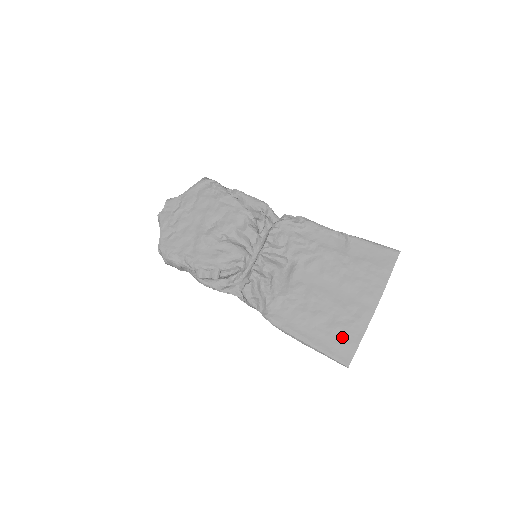
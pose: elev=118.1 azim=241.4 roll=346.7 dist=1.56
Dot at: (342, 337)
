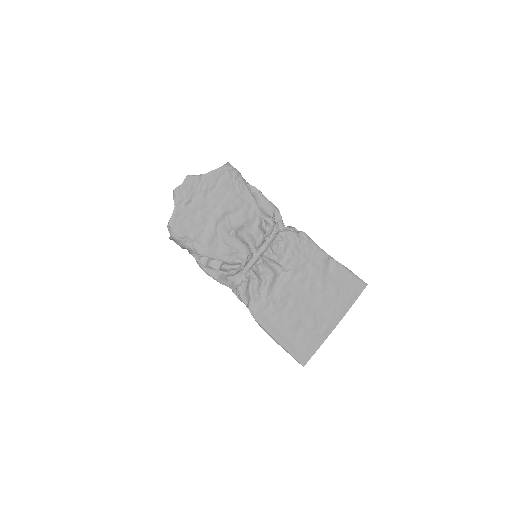
Dot at: (306, 343)
